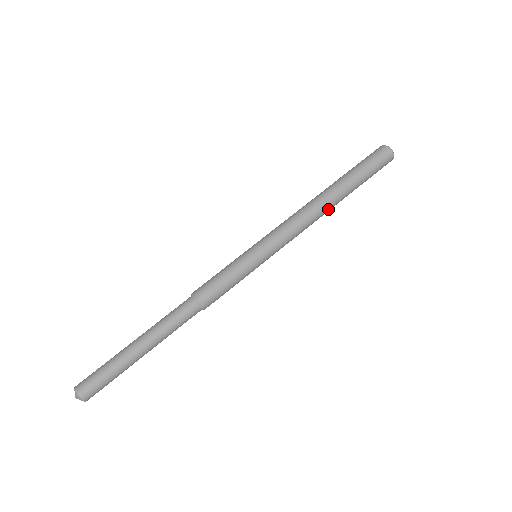
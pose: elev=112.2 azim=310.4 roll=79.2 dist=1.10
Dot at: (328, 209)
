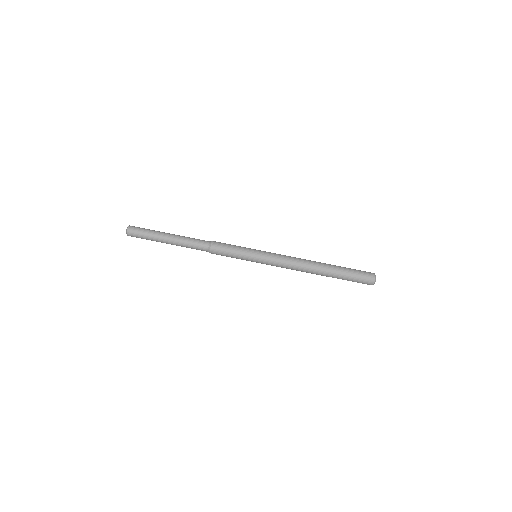
Dot at: (311, 273)
